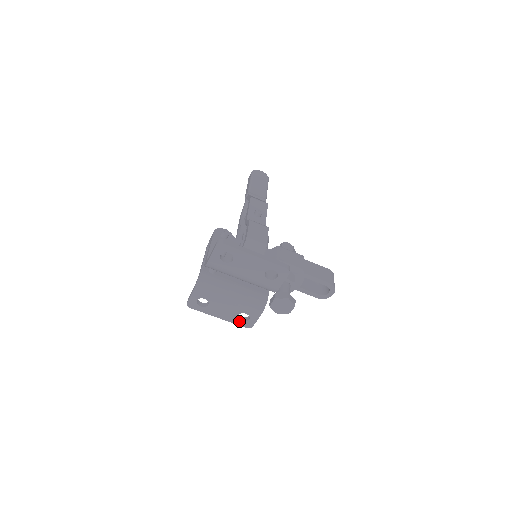
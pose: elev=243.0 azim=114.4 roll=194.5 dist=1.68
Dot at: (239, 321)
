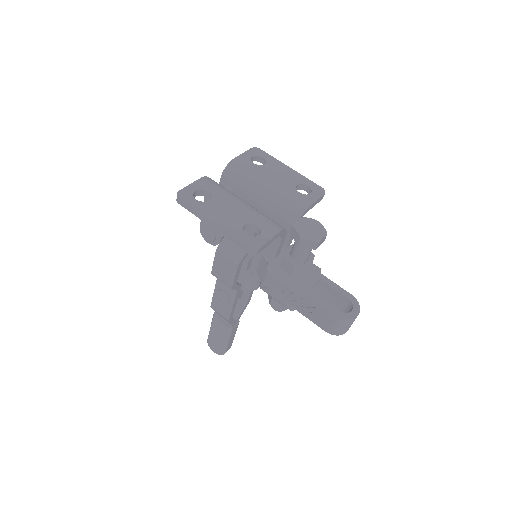
Dot at: (242, 234)
